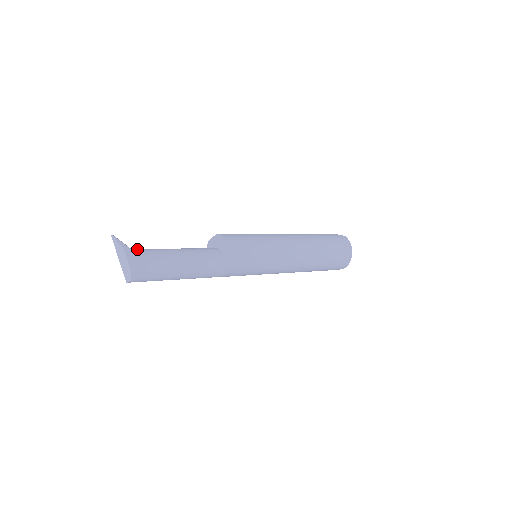
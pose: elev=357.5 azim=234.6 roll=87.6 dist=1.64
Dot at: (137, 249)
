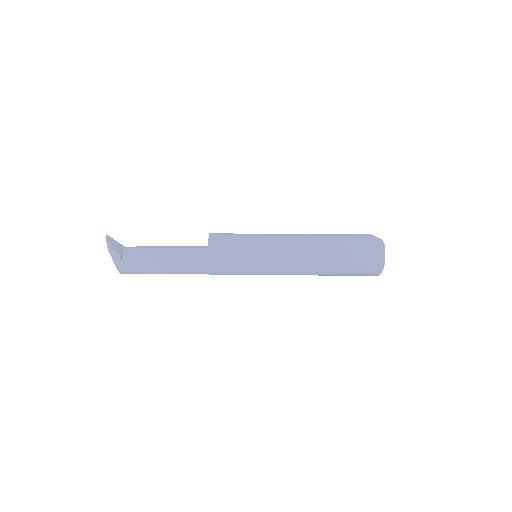
Dot at: (128, 247)
